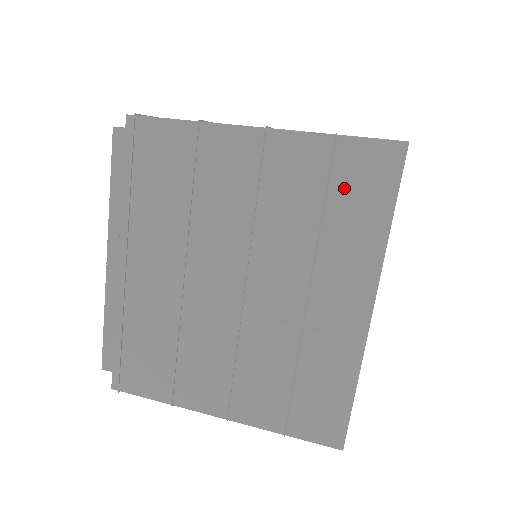
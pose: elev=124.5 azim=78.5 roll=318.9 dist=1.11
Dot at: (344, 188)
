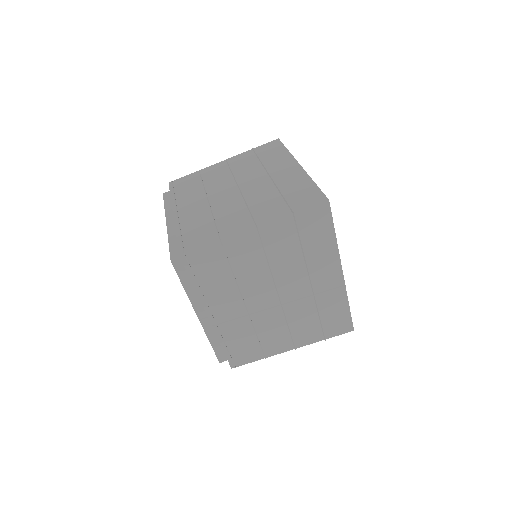
Dot at: (307, 233)
